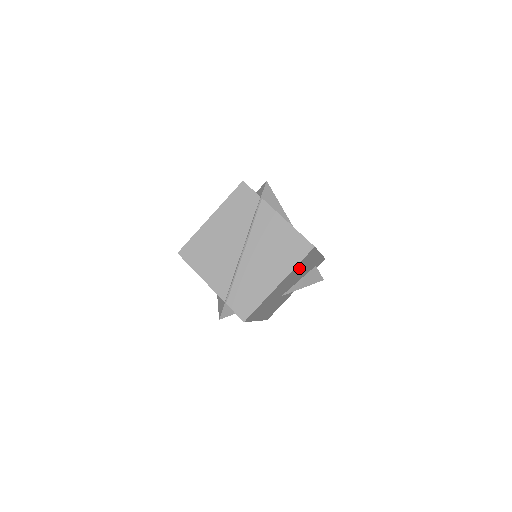
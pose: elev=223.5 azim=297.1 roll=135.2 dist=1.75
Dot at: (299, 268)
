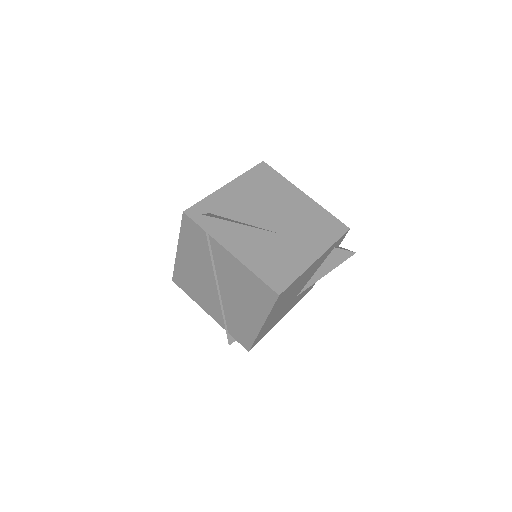
Dot at: (285, 297)
